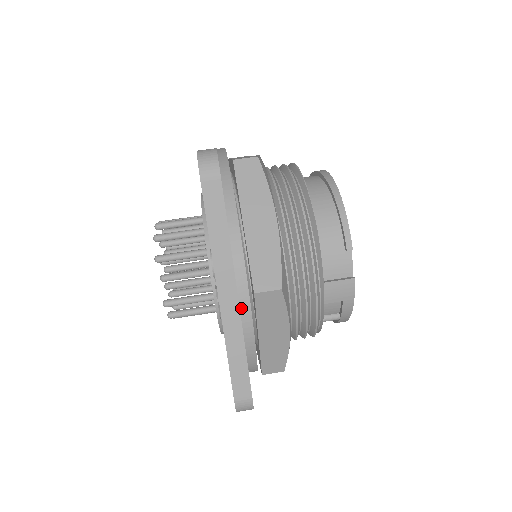
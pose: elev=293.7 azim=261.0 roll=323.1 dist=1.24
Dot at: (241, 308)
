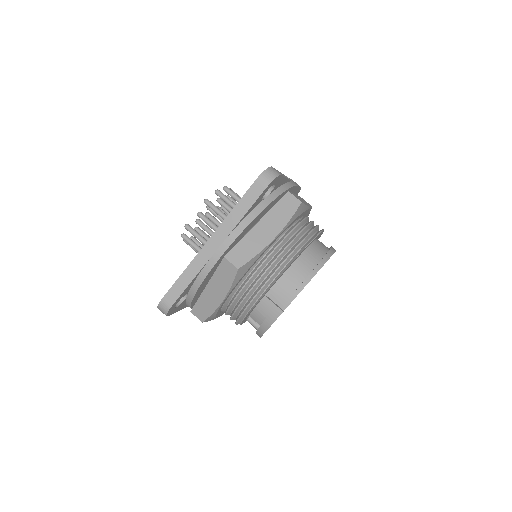
Dot at: (212, 258)
